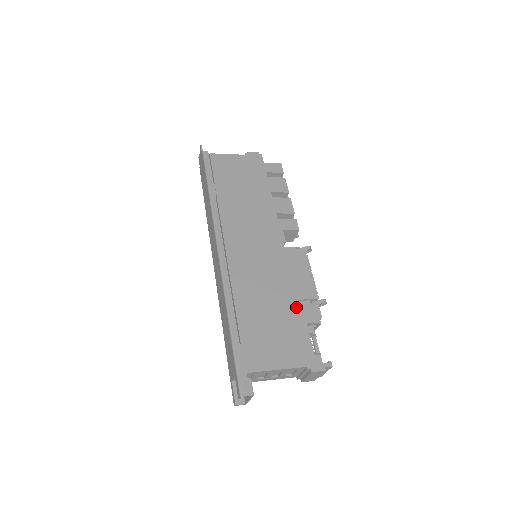
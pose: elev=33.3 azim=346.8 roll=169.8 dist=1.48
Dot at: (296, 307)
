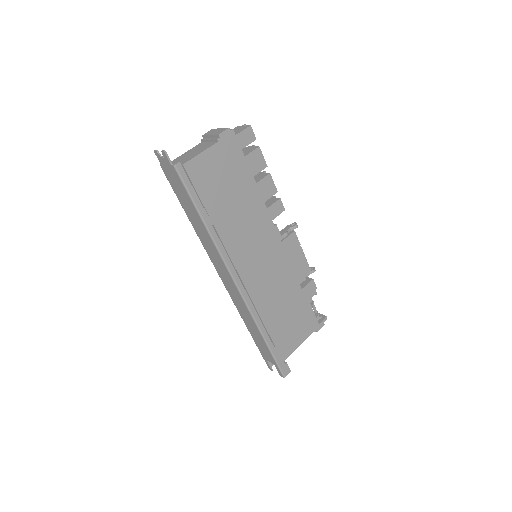
Dot at: (301, 293)
